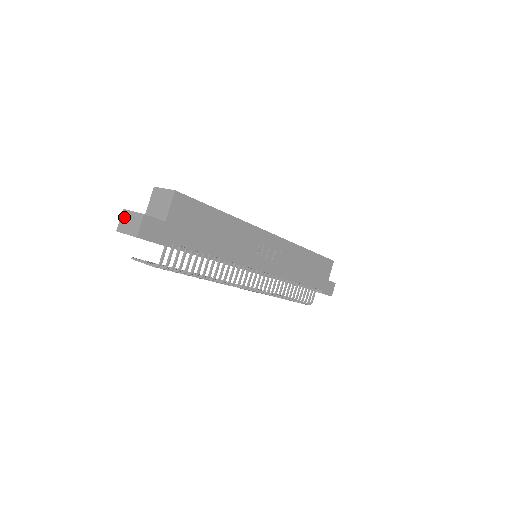
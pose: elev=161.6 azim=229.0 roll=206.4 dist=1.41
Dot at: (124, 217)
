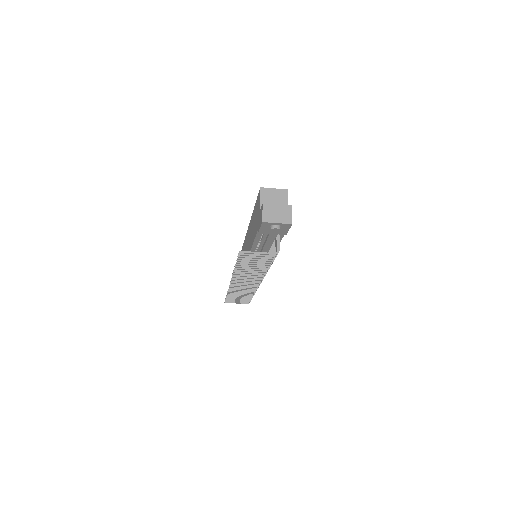
Dot at: (268, 209)
